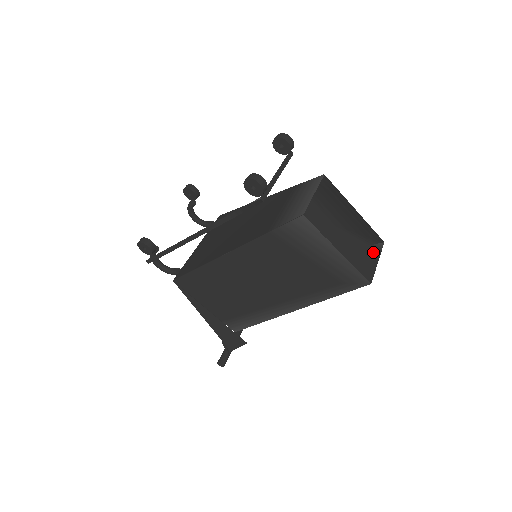
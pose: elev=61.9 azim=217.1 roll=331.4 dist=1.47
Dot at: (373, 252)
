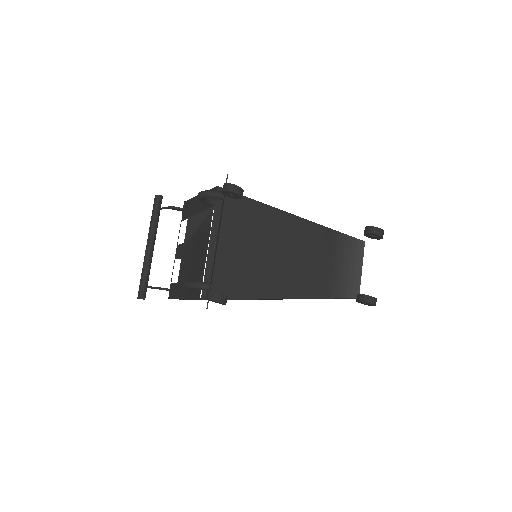
Dot at: occluded
